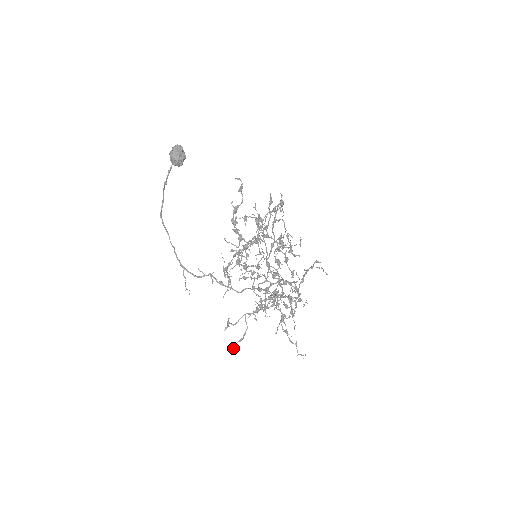
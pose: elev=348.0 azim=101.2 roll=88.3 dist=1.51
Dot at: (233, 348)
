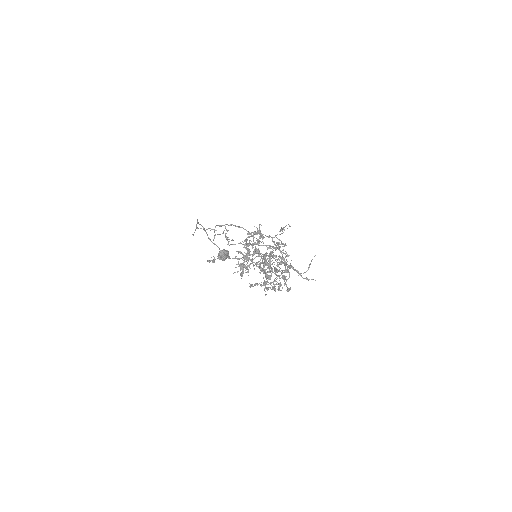
Dot at: occluded
